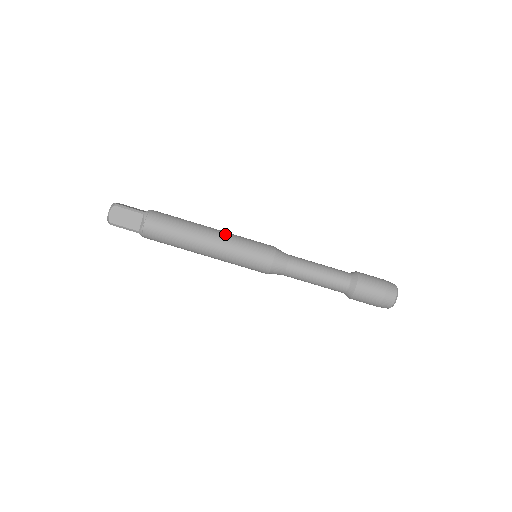
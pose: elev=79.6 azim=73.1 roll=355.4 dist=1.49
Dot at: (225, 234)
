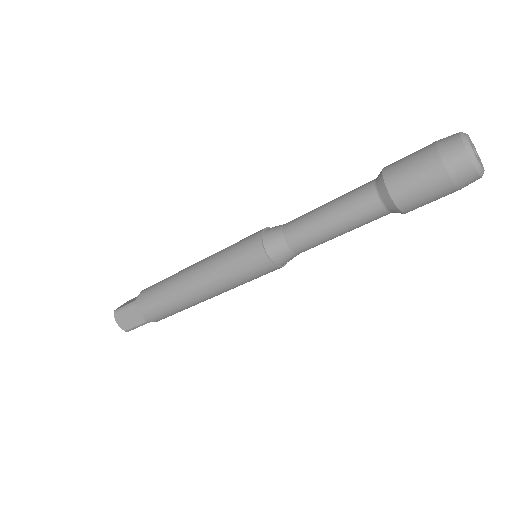
Dot at: (215, 290)
